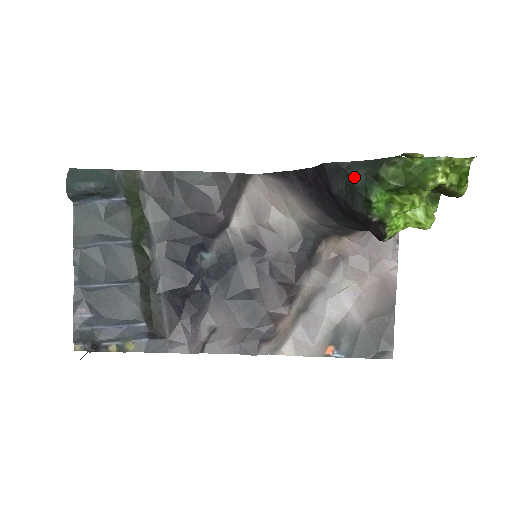
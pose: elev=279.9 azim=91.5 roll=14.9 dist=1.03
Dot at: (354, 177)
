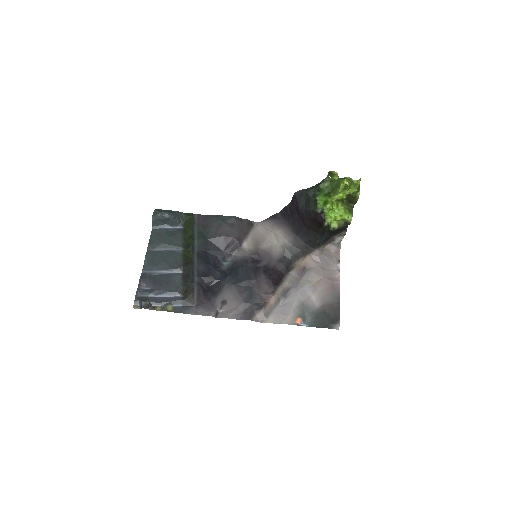
Dot at: (309, 193)
